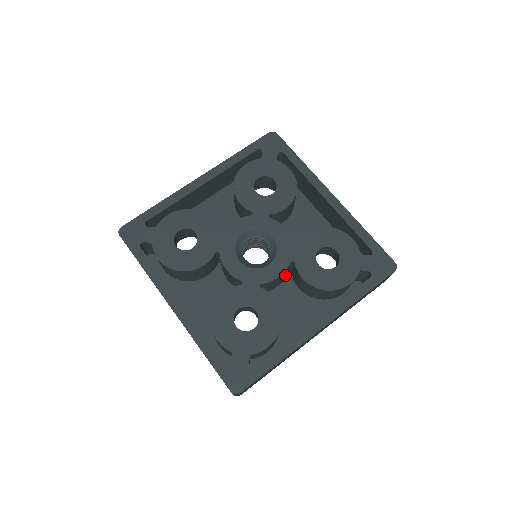
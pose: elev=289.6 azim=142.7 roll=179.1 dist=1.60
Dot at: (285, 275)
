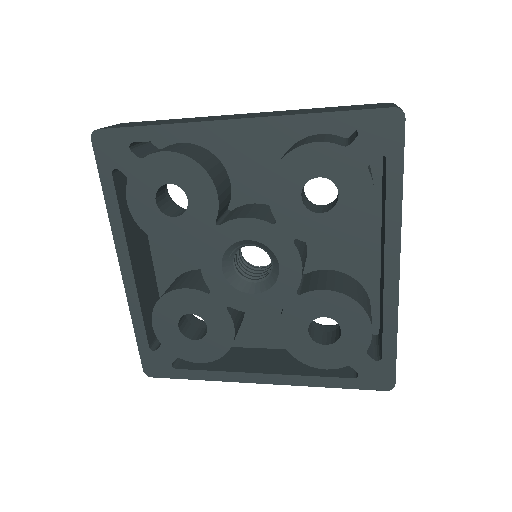
Dot at: occluded
